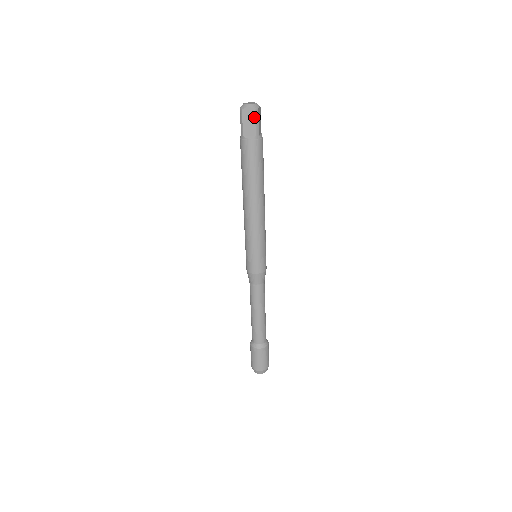
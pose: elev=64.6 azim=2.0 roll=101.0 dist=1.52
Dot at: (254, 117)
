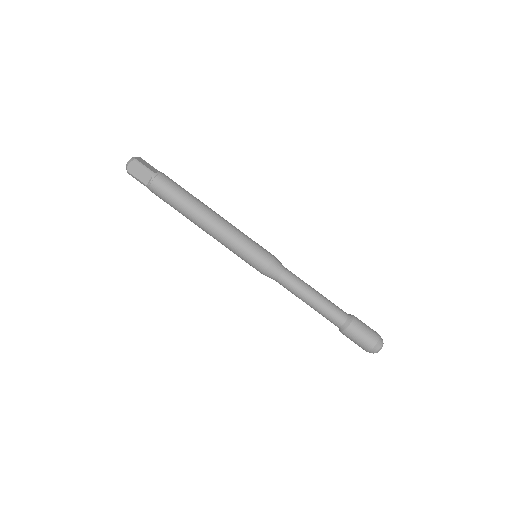
Dot at: (138, 166)
